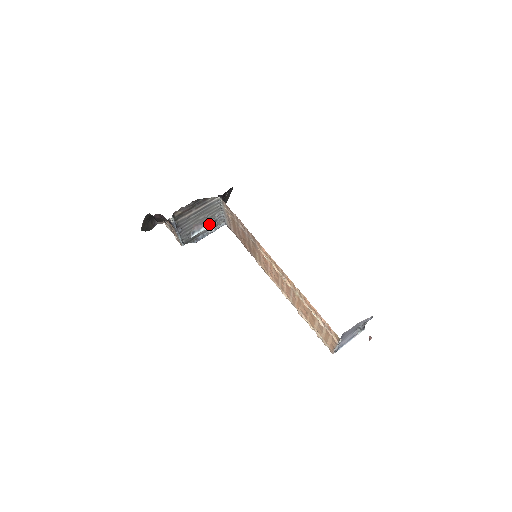
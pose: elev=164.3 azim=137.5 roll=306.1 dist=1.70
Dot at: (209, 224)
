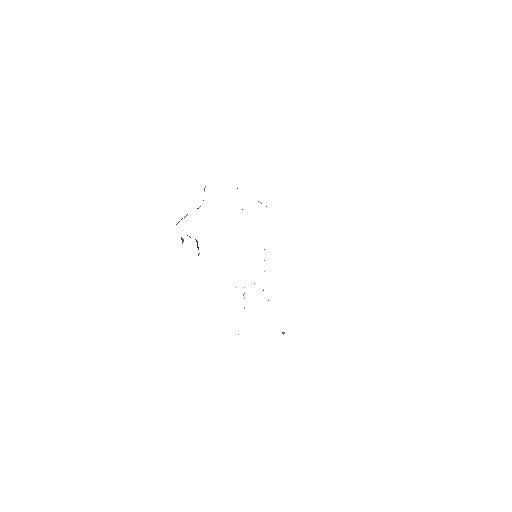
Dot at: occluded
